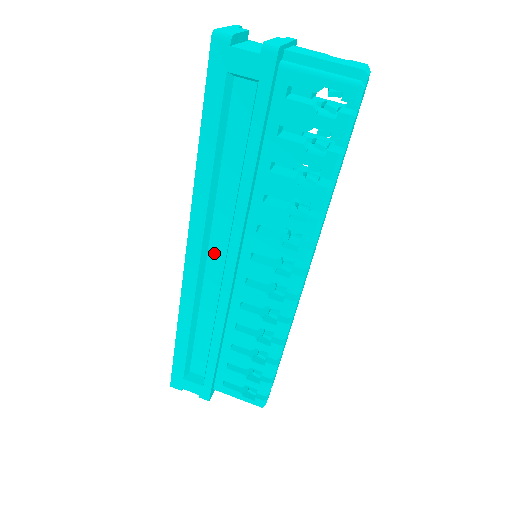
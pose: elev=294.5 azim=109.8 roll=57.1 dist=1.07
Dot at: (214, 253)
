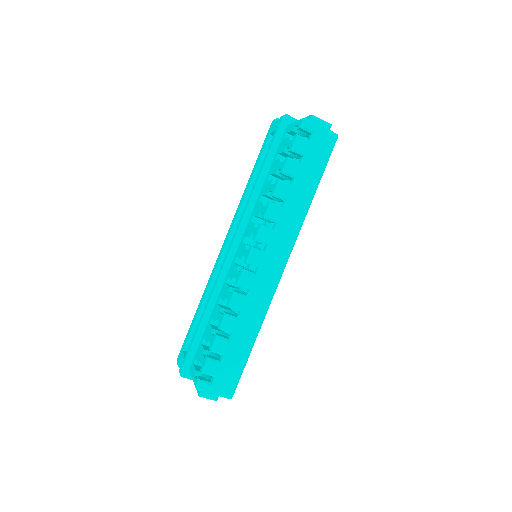
Dot at: occluded
